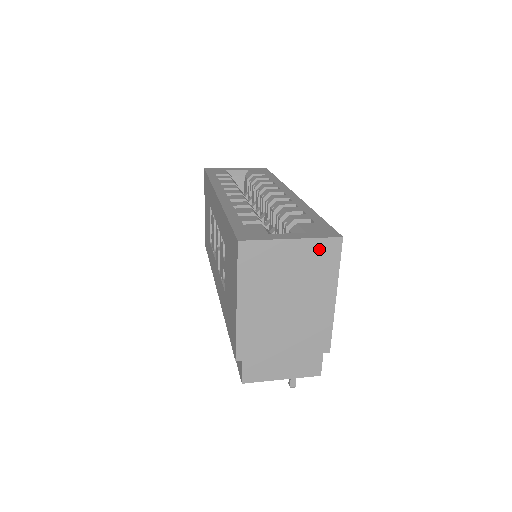
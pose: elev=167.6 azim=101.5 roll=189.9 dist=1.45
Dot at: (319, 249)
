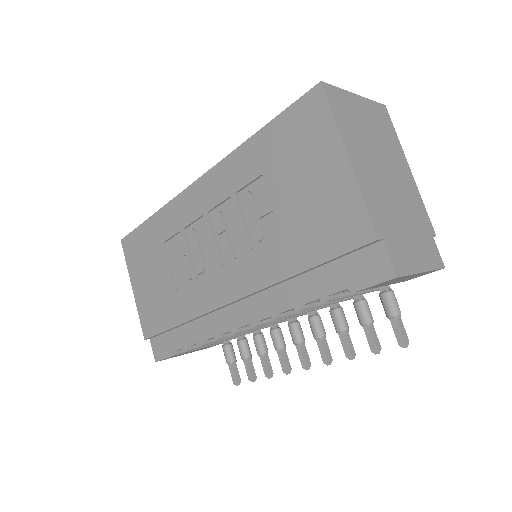
Dot at: (377, 112)
